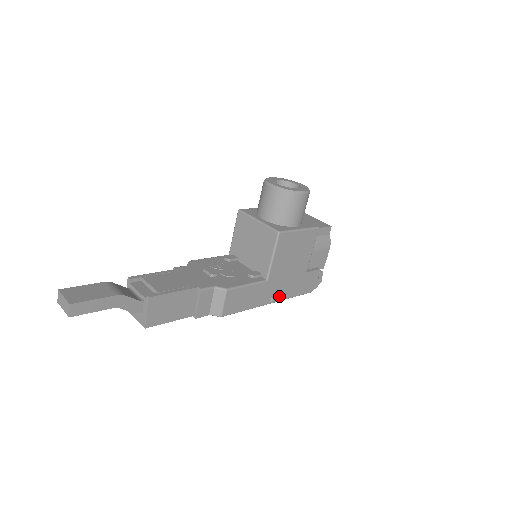
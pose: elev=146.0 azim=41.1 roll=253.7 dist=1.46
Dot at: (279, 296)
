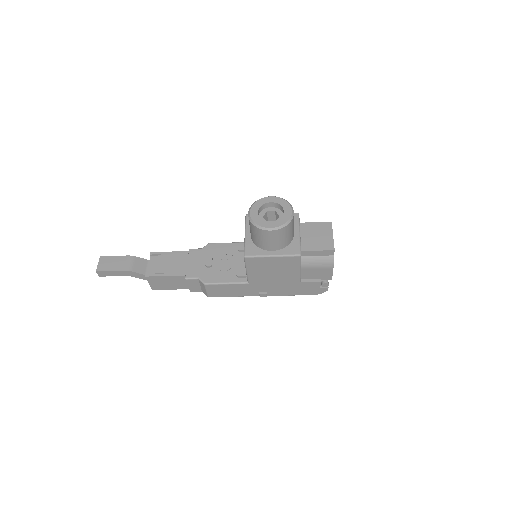
Dot at: (271, 293)
